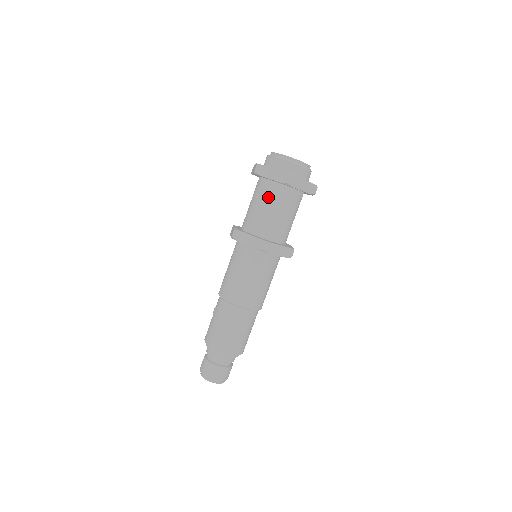
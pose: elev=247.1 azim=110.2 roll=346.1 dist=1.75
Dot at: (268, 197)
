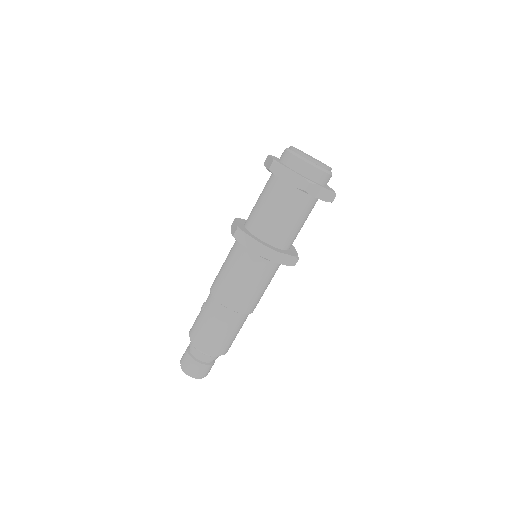
Dot at: (280, 199)
